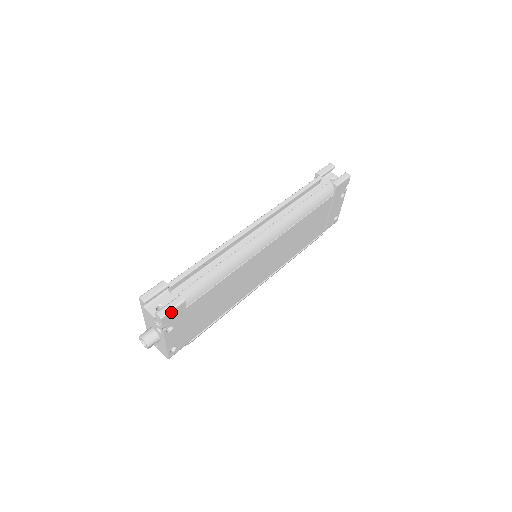
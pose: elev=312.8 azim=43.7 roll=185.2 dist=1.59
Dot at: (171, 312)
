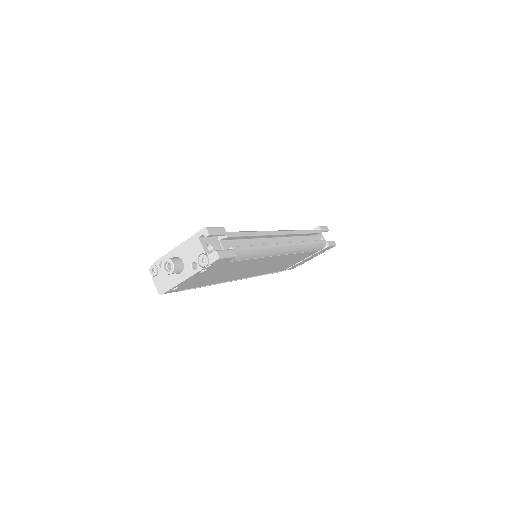
Dot at: (225, 258)
